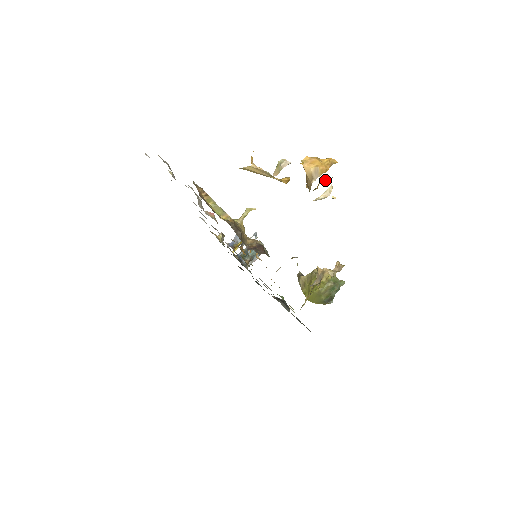
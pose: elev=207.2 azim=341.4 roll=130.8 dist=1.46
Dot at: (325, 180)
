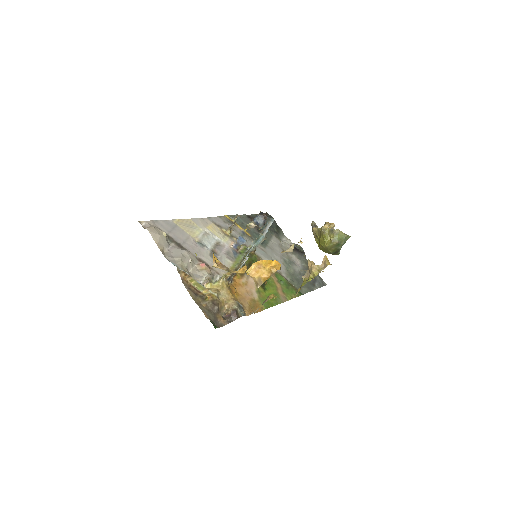
Dot at: occluded
